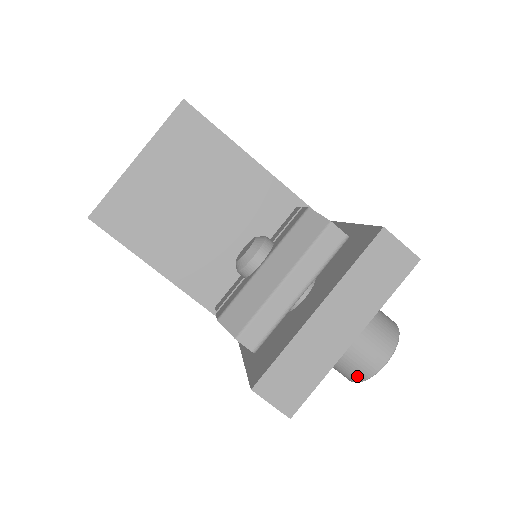
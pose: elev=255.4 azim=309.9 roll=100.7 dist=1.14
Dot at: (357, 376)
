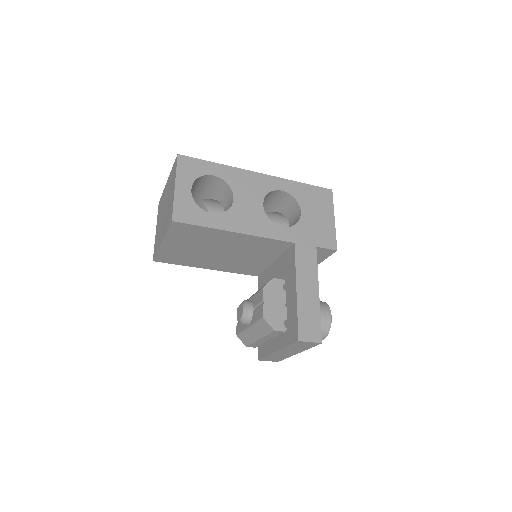
Dot at: occluded
